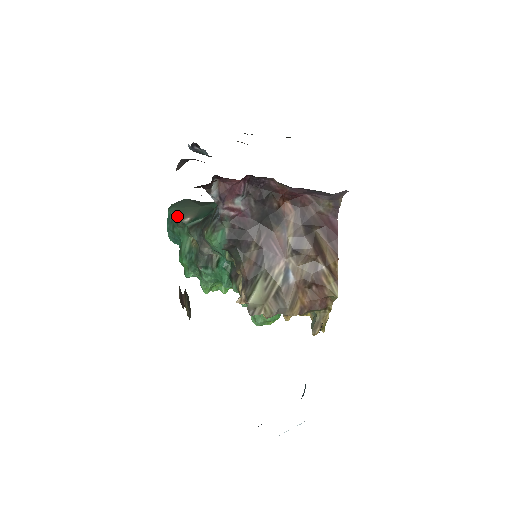
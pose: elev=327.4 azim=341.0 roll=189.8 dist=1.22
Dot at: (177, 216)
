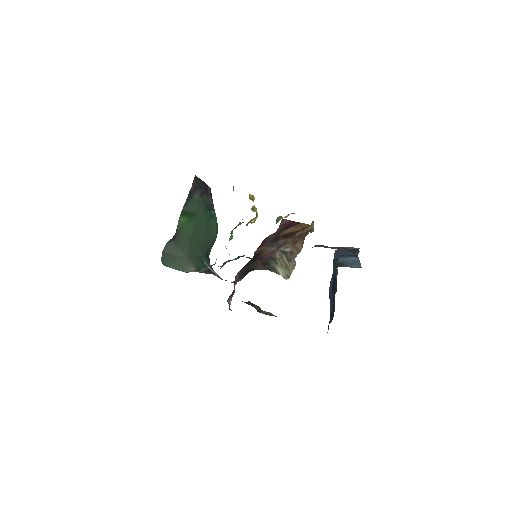
Dot at: occluded
